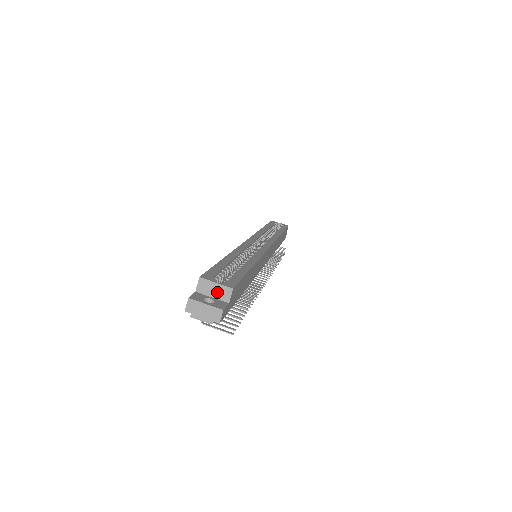
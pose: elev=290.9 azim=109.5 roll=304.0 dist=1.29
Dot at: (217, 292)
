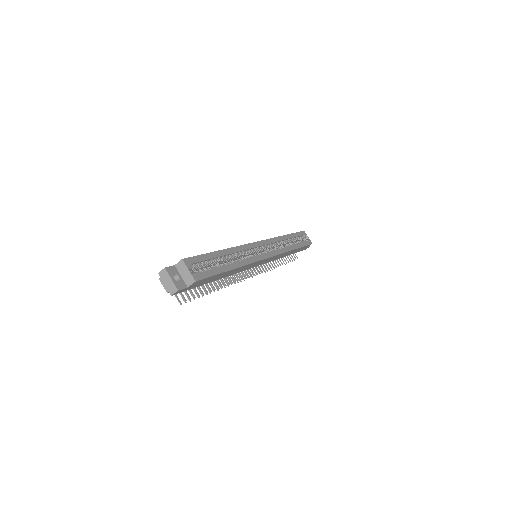
Dot at: (186, 276)
